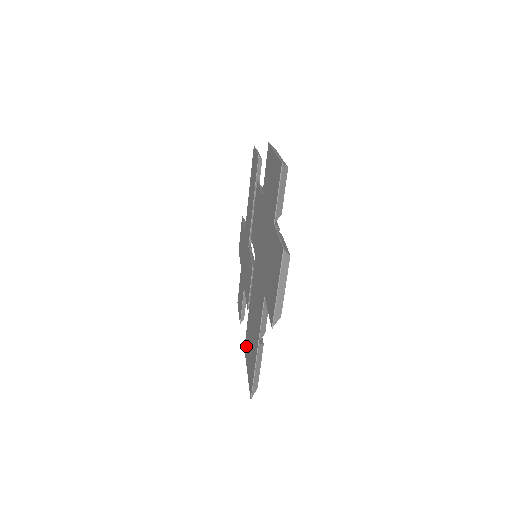
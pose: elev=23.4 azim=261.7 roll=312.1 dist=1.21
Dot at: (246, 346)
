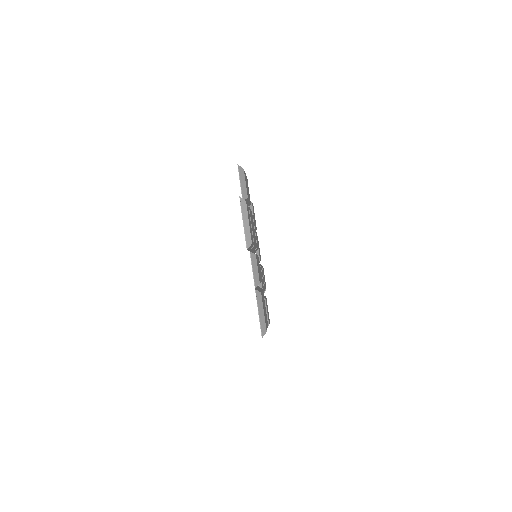
Dot at: occluded
